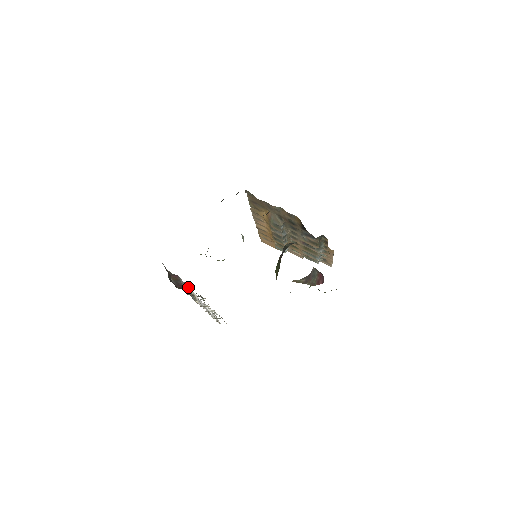
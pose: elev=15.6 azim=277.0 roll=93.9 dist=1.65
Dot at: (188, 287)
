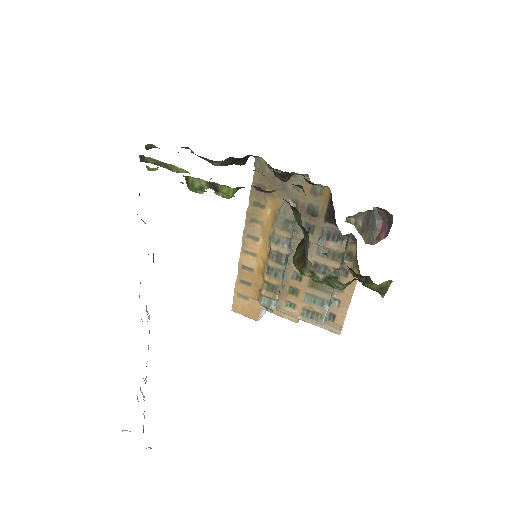
Dot at: occluded
